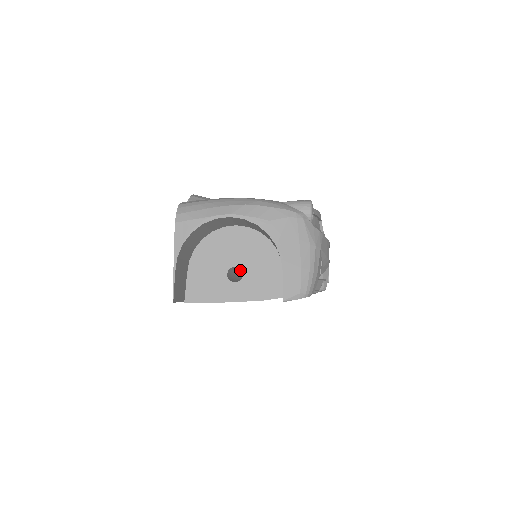
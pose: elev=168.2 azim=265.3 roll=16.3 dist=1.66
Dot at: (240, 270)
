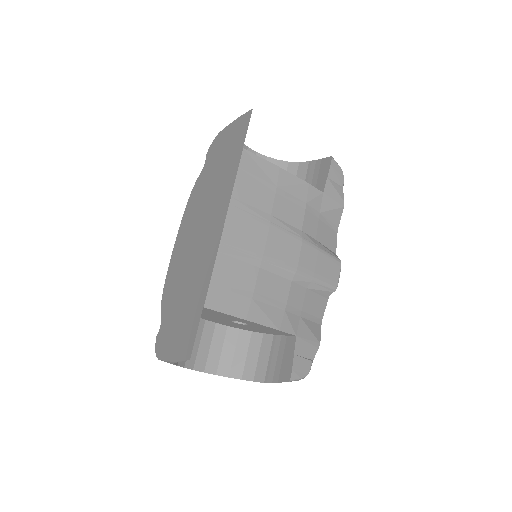
Dot at: occluded
